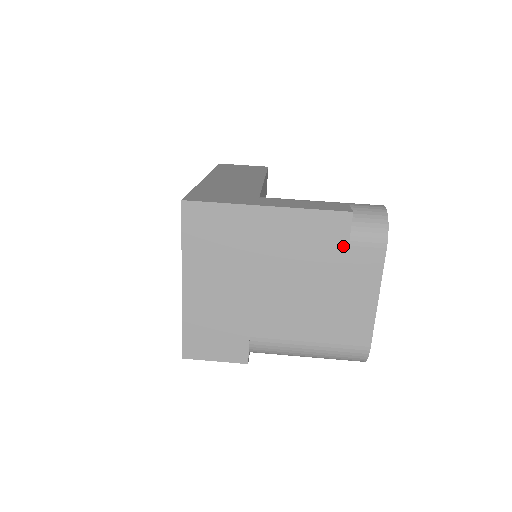
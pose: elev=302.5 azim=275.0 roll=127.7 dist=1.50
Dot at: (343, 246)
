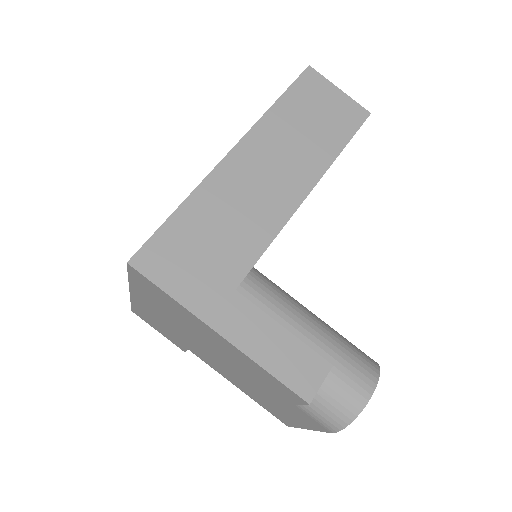
Dot at: (289, 400)
